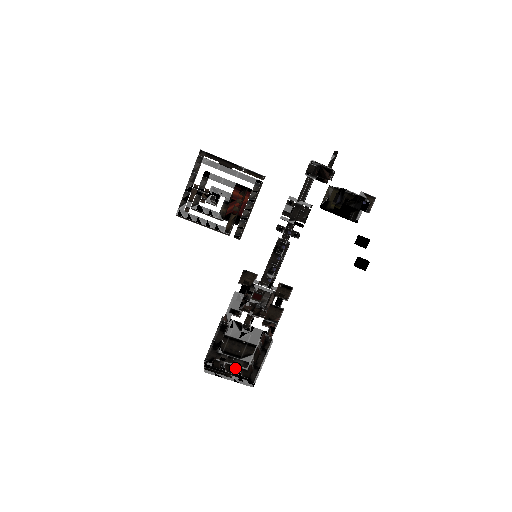
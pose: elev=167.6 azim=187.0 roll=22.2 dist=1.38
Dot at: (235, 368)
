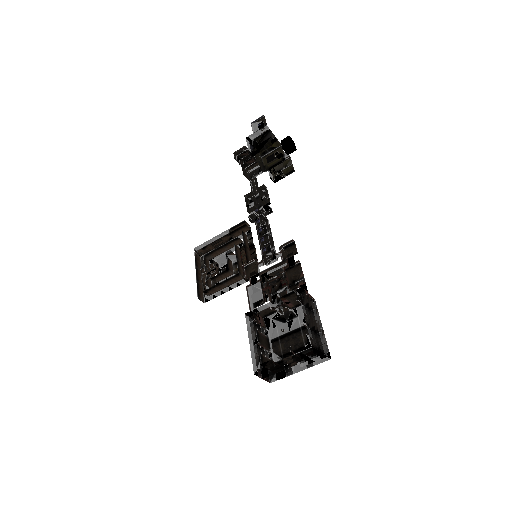
Dot at: occluded
